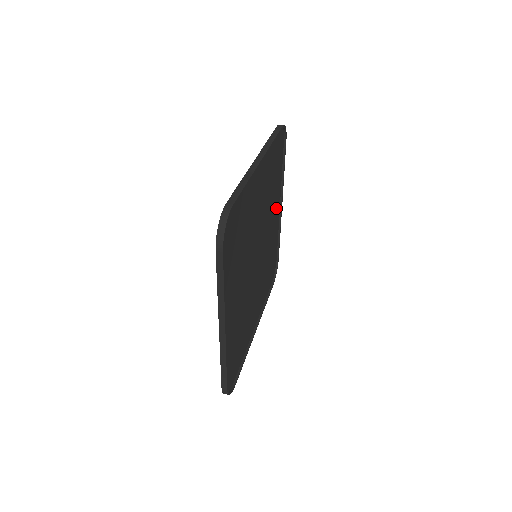
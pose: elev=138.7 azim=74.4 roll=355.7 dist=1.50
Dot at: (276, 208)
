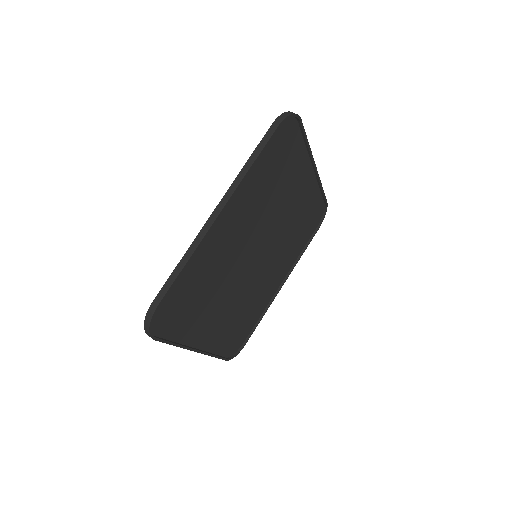
Dot at: (281, 273)
